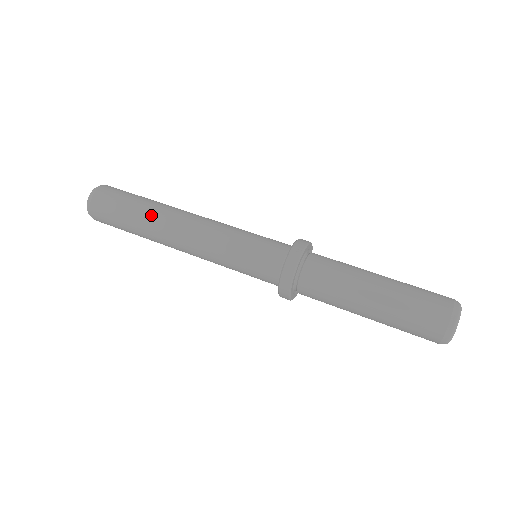
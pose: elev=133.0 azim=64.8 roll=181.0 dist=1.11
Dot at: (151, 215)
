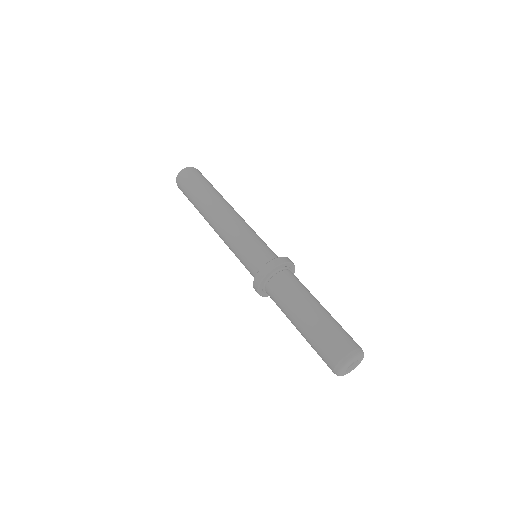
Dot at: (208, 198)
